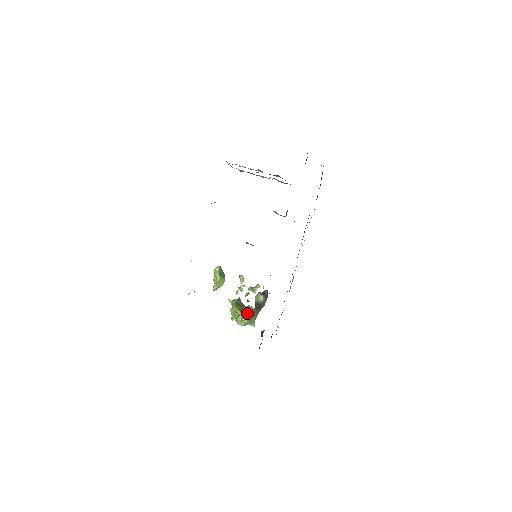
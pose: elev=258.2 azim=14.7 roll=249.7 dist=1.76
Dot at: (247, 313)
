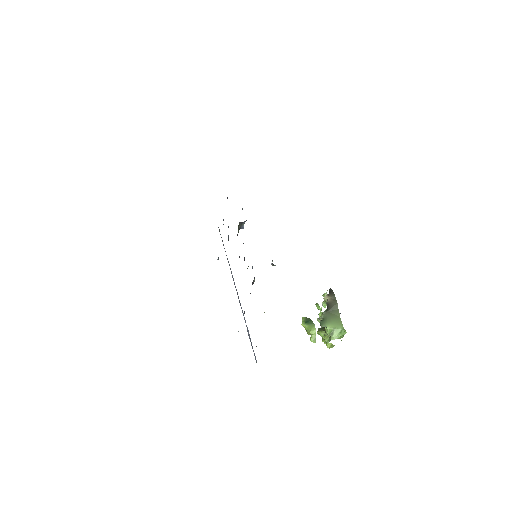
Dot at: occluded
